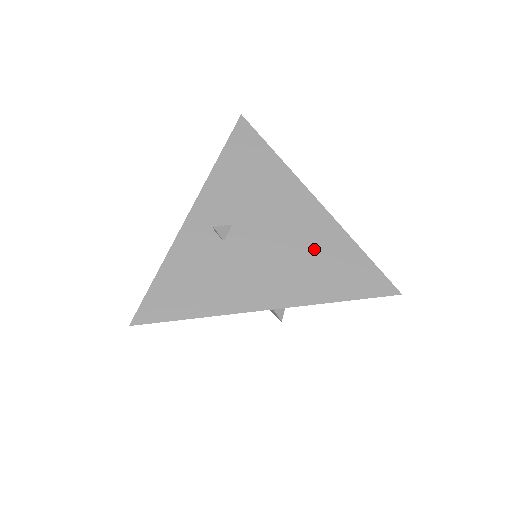
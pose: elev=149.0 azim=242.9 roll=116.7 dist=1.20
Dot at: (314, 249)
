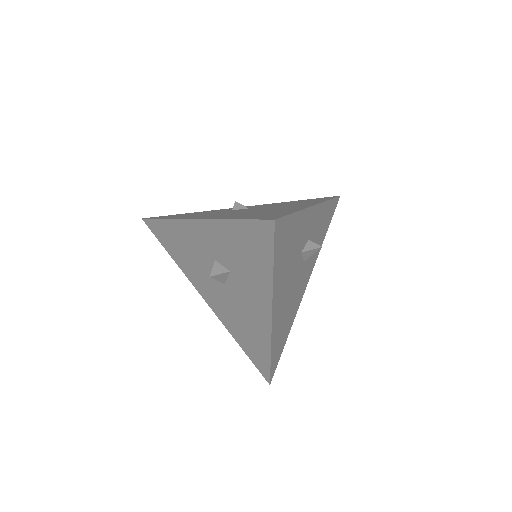
Dot at: (268, 211)
